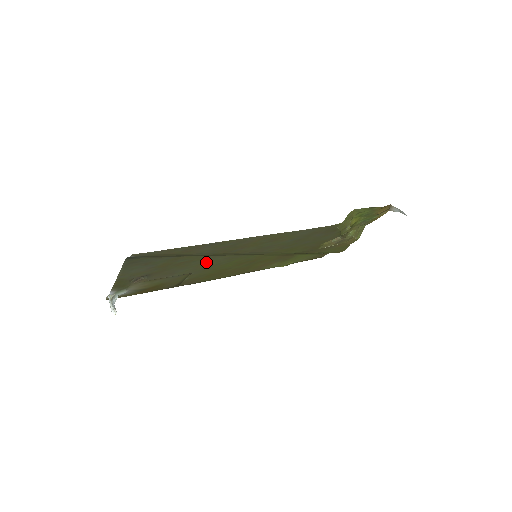
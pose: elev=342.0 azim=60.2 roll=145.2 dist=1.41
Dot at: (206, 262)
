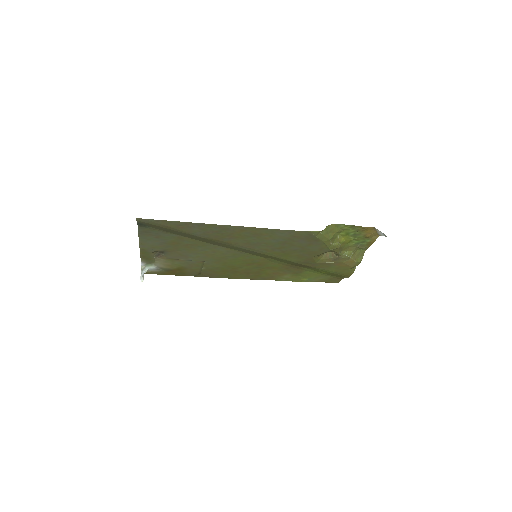
Dot at: (212, 251)
